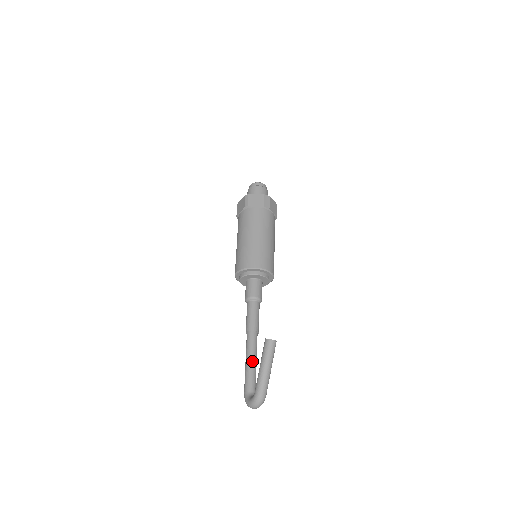
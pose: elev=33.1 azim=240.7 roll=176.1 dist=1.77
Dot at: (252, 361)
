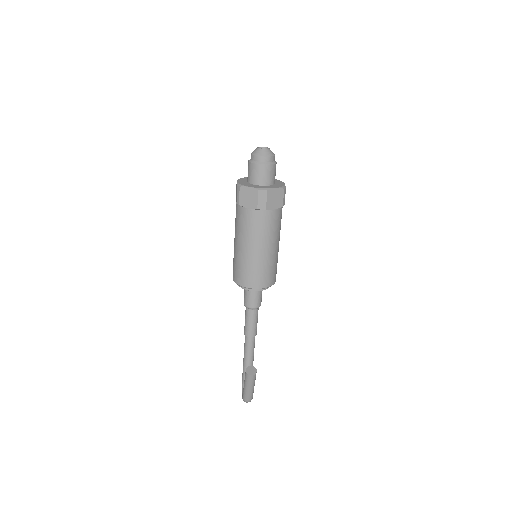
Dot at: (247, 361)
